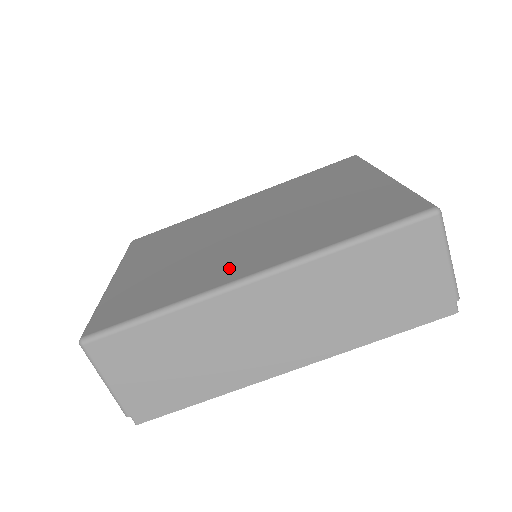
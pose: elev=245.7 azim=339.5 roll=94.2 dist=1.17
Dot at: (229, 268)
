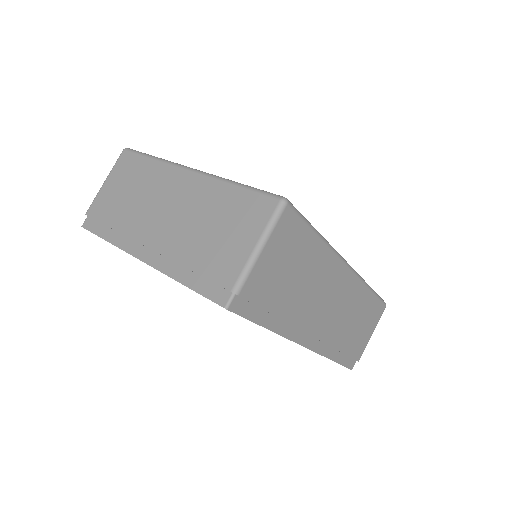
Dot at: occluded
